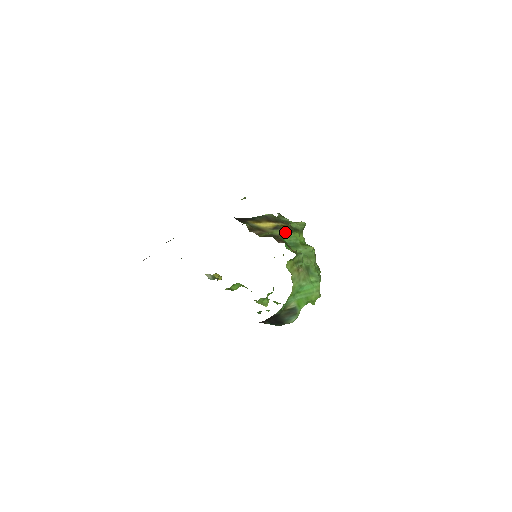
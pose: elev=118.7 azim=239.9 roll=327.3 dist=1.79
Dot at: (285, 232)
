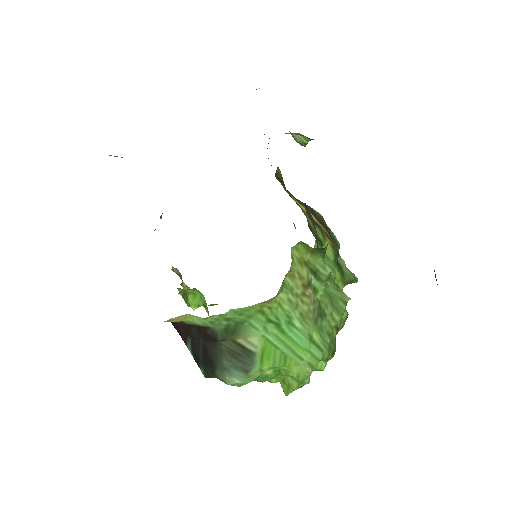
Dot at: (324, 242)
